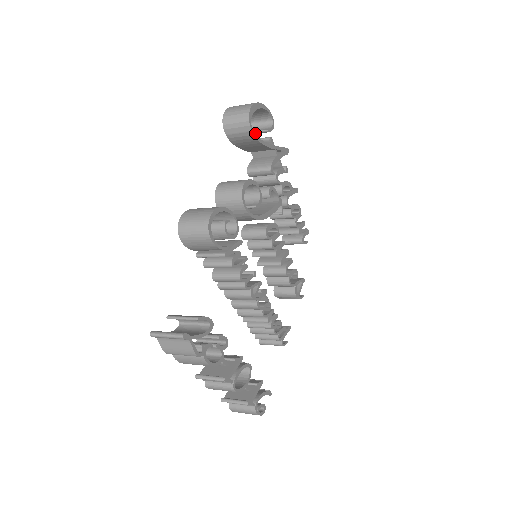
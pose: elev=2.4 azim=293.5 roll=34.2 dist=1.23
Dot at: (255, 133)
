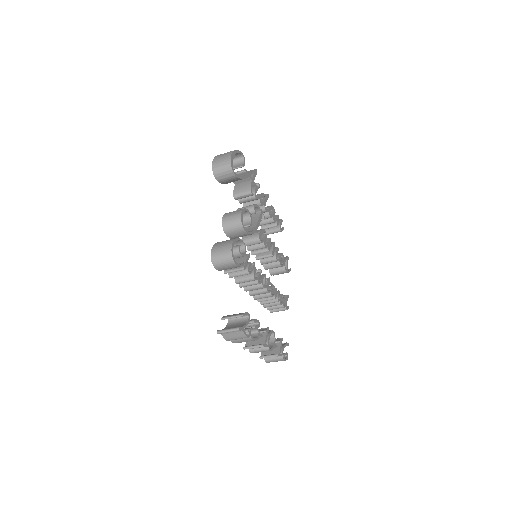
Dot at: (234, 169)
